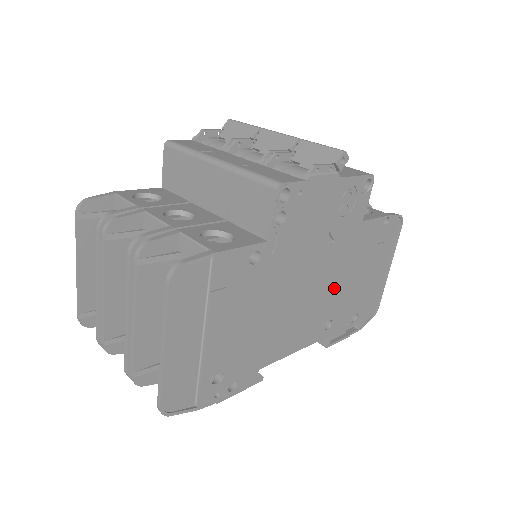
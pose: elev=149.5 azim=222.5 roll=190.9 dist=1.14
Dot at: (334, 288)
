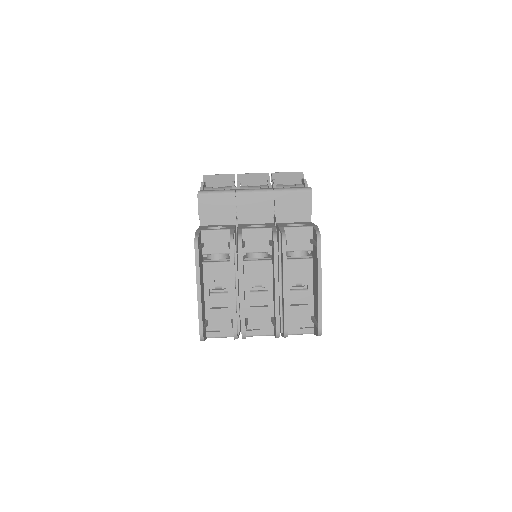
Dot at: occluded
